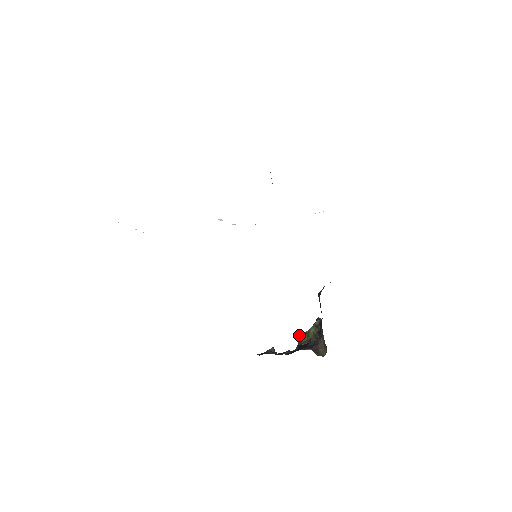
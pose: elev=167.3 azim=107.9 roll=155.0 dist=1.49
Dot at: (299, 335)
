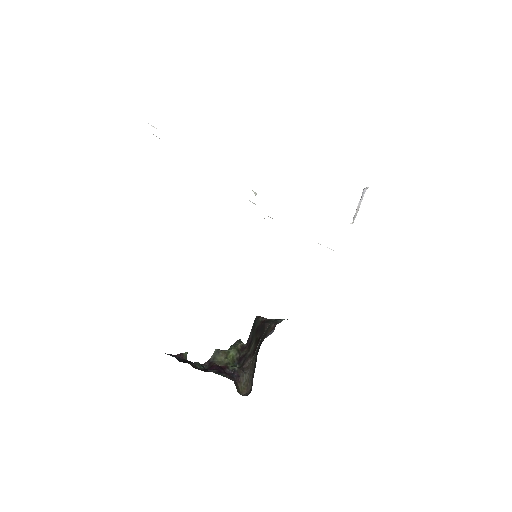
Dot at: (216, 350)
